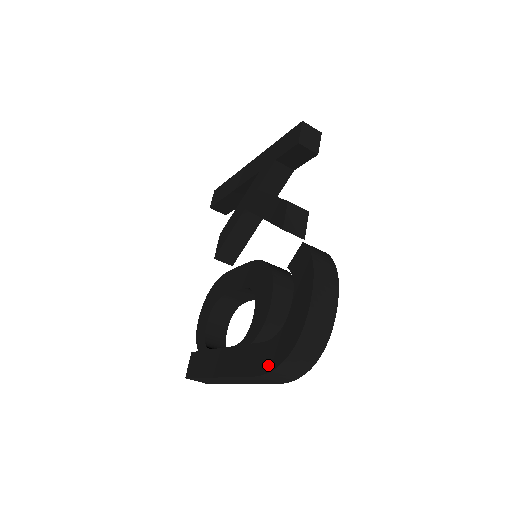
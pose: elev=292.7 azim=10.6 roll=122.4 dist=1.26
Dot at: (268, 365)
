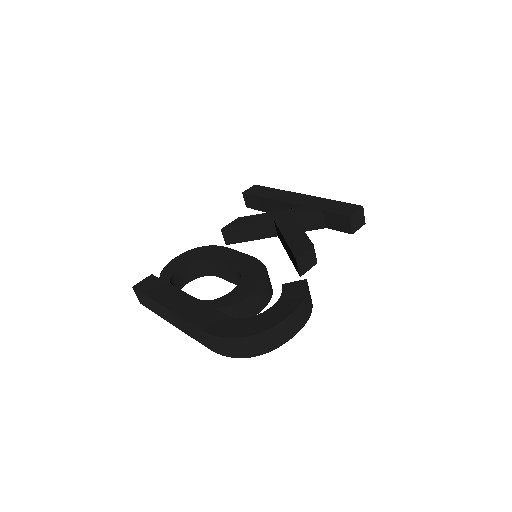
Dot at: (220, 331)
